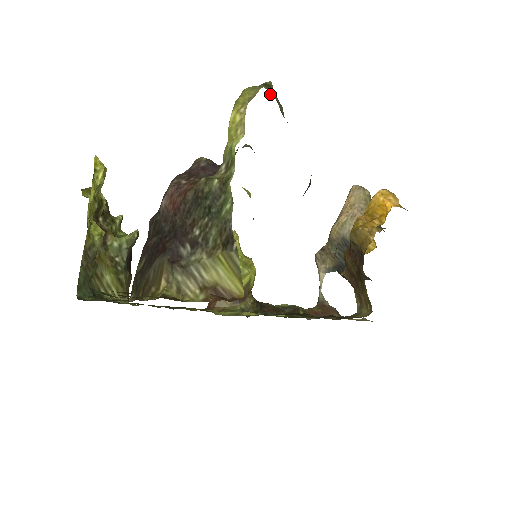
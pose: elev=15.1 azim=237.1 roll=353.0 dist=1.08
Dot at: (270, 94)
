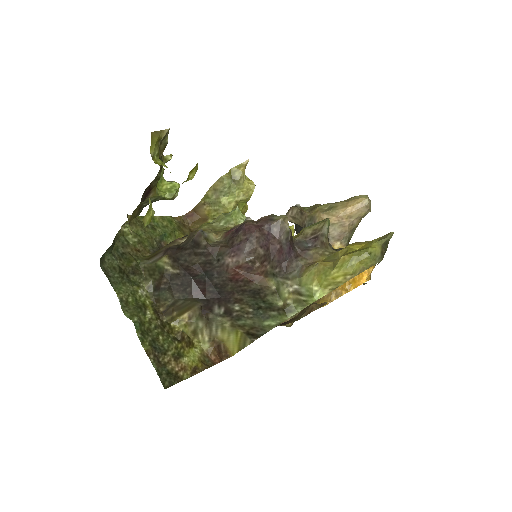
Dot at: occluded
